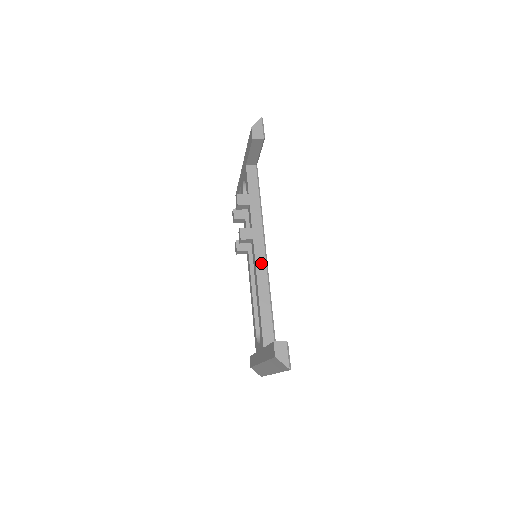
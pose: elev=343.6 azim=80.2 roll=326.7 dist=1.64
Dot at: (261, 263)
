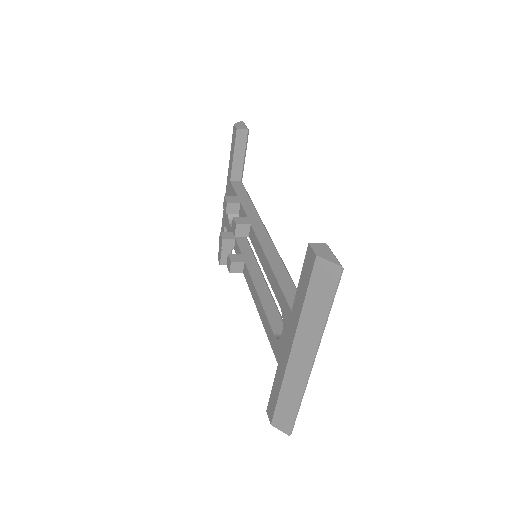
Dot at: (265, 241)
